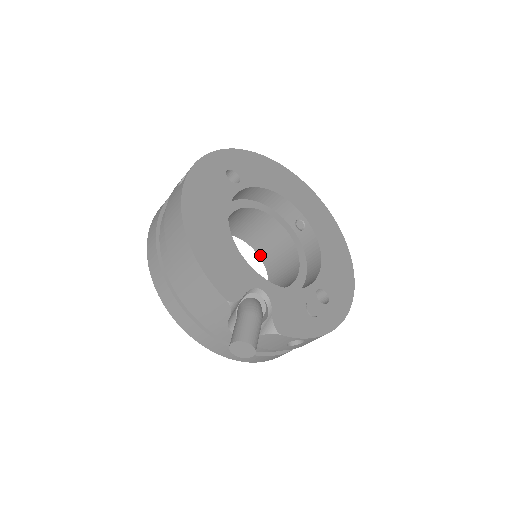
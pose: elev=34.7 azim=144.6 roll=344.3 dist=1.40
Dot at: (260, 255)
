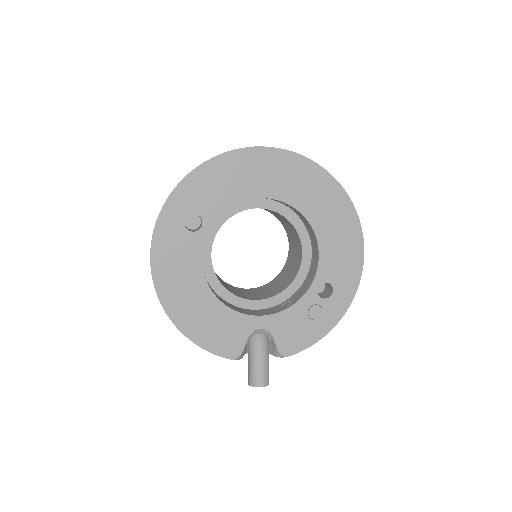
Dot at: (270, 212)
